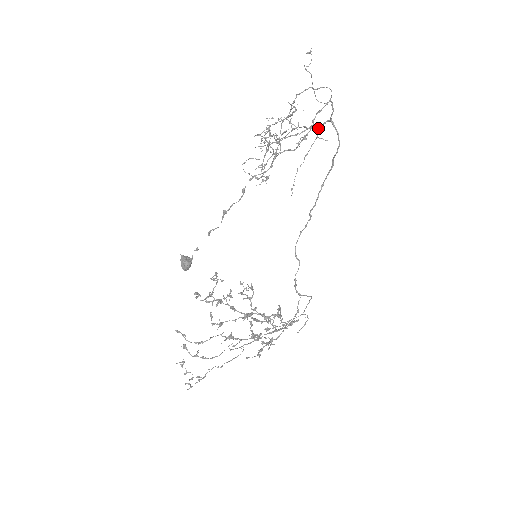
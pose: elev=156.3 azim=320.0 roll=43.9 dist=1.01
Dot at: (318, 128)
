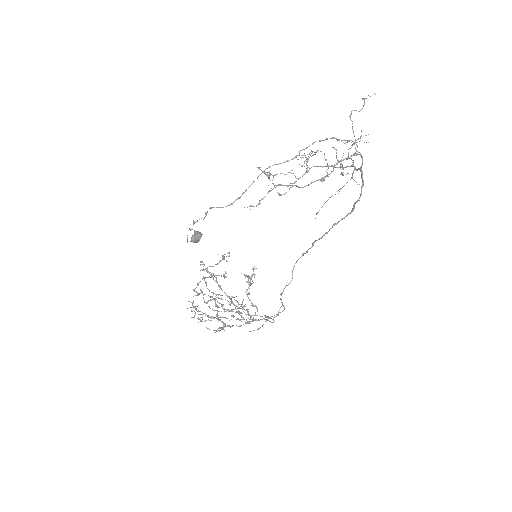
Dot at: (354, 170)
